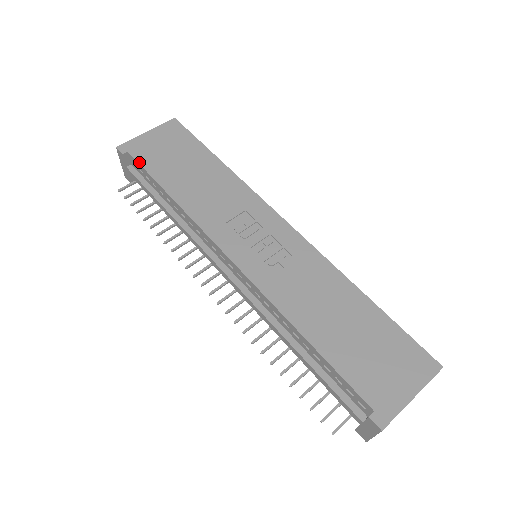
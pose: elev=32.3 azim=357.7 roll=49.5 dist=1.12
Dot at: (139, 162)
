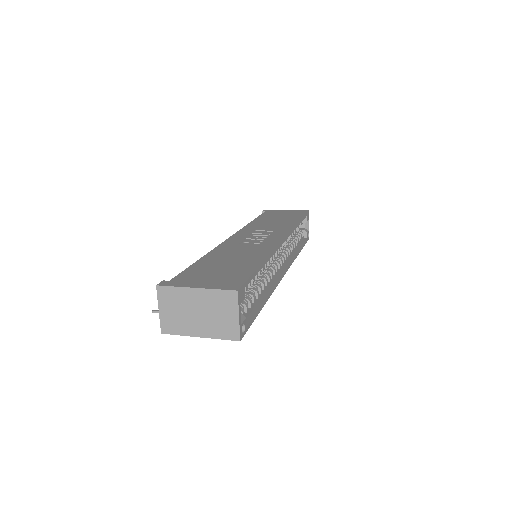
Dot at: (263, 213)
